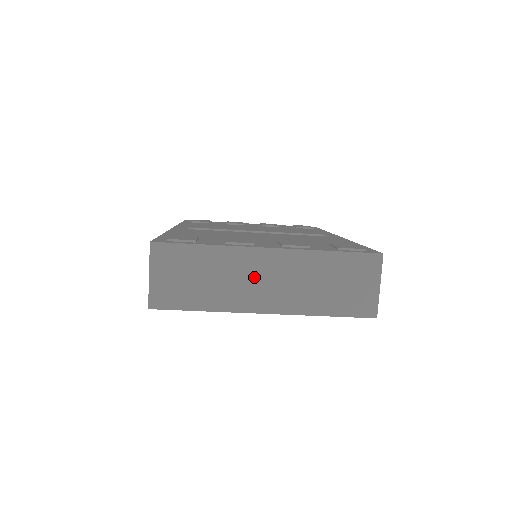
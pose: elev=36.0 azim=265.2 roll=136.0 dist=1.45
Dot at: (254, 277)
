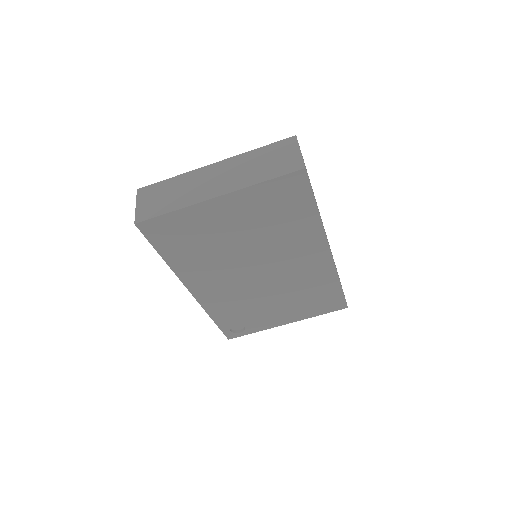
Dot at: (206, 181)
